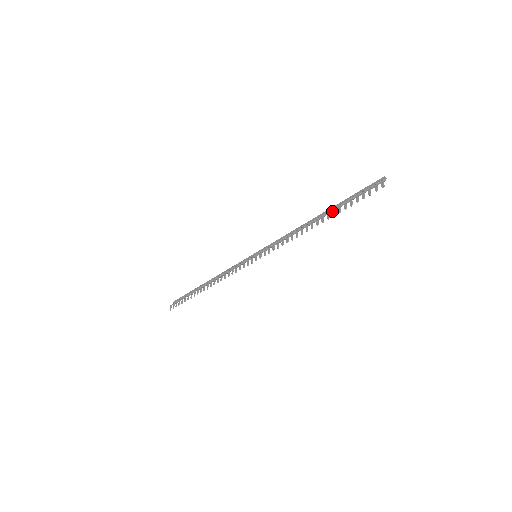
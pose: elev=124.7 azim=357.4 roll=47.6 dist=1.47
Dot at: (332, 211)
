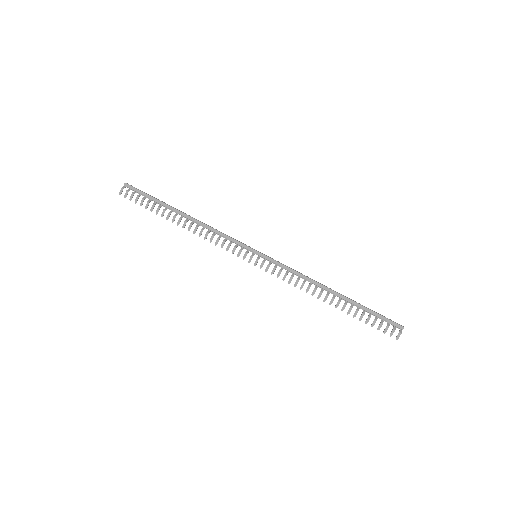
Dot at: (349, 309)
